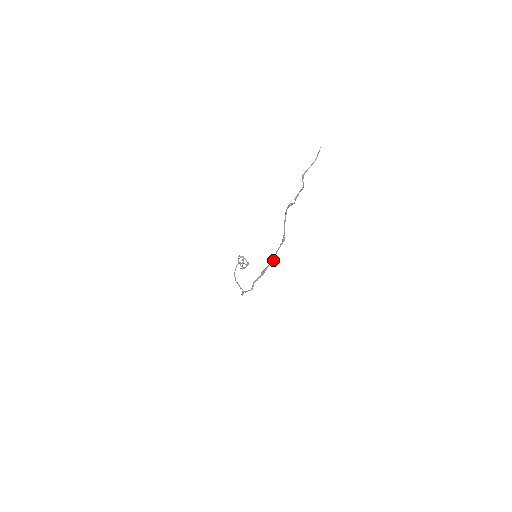
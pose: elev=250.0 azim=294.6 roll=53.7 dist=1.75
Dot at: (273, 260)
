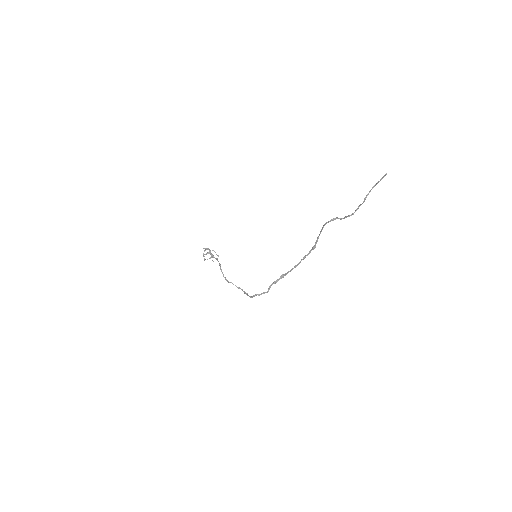
Dot at: occluded
